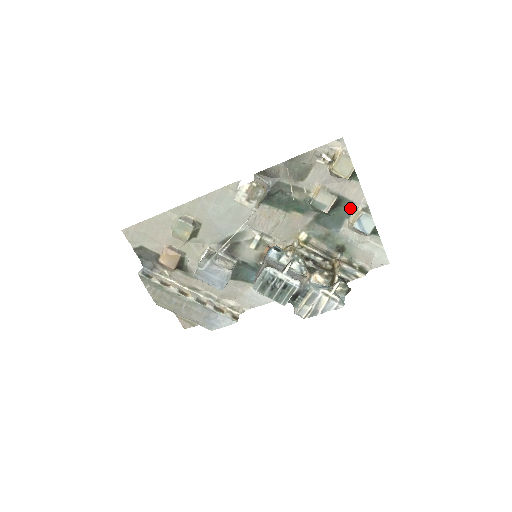
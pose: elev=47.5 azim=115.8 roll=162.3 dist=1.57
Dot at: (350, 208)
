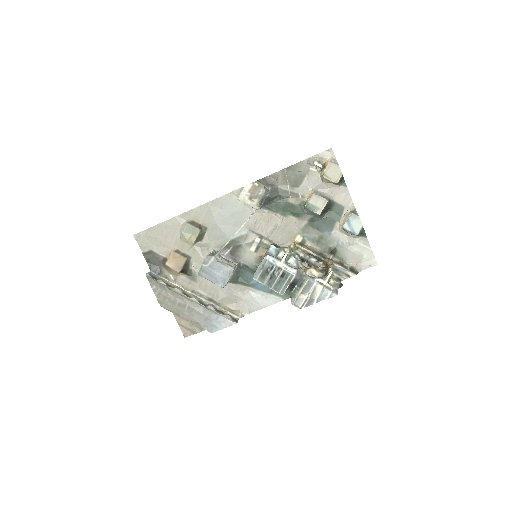
Dot at: (340, 212)
